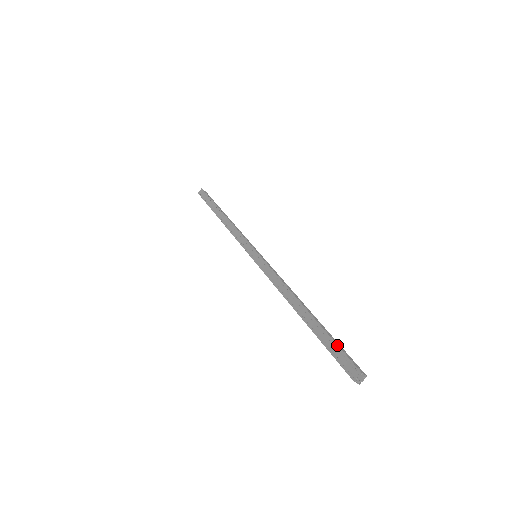
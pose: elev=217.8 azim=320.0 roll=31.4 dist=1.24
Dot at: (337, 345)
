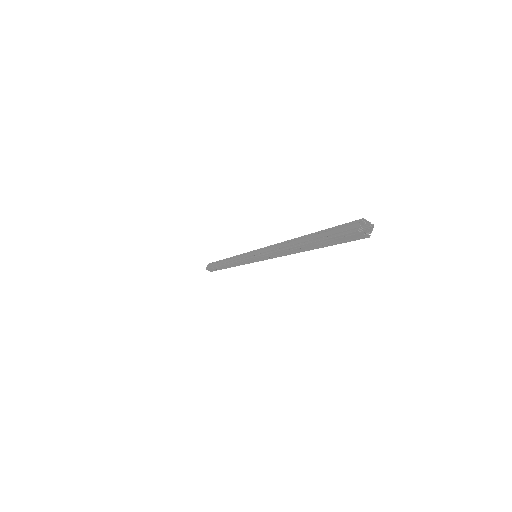
Dot at: (335, 226)
